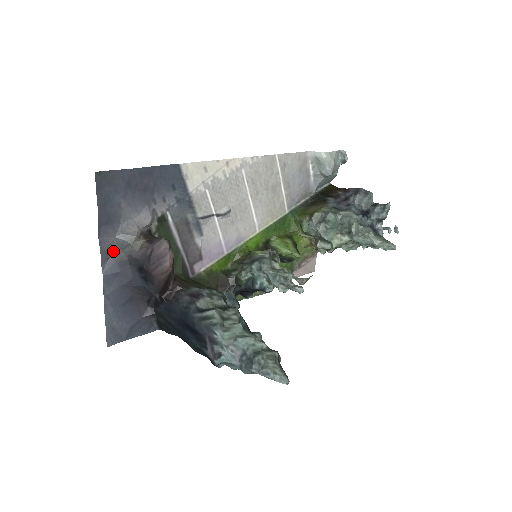
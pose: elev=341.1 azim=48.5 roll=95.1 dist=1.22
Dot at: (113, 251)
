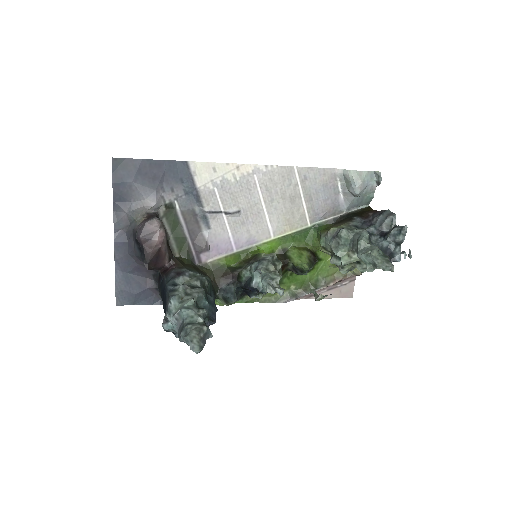
Dot at: (124, 224)
